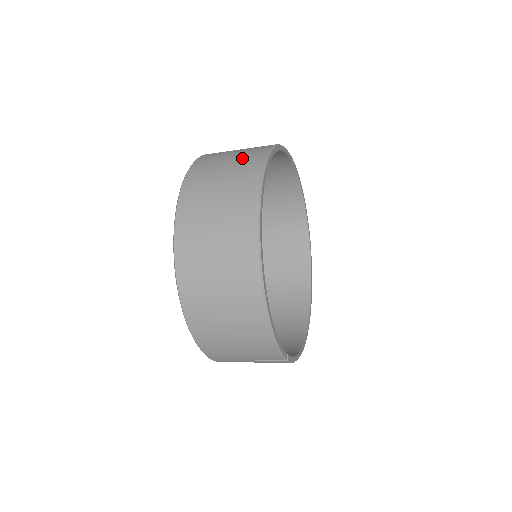
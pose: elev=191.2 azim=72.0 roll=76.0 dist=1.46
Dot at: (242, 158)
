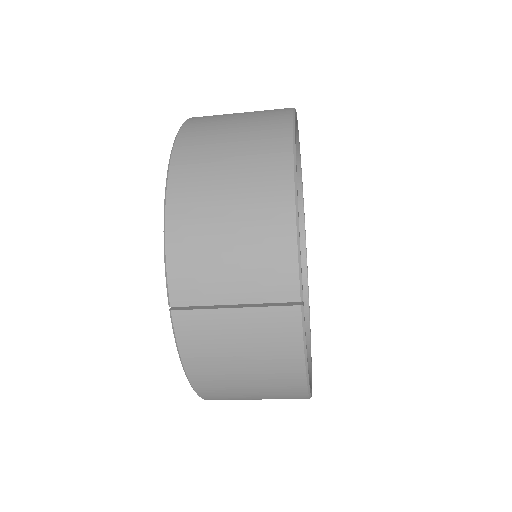
Dot at: occluded
